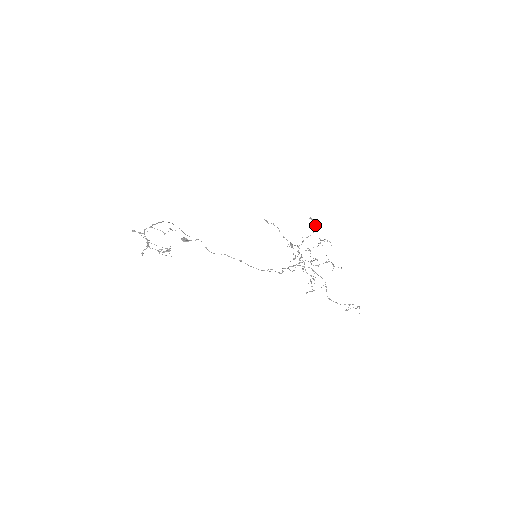
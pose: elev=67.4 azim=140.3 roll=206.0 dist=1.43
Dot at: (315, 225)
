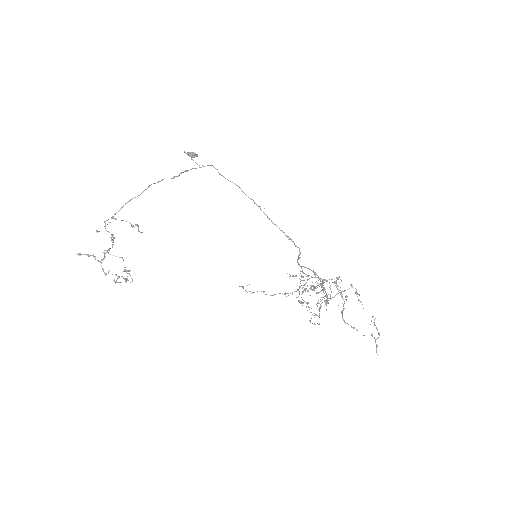
Dot at: (323, 282)
